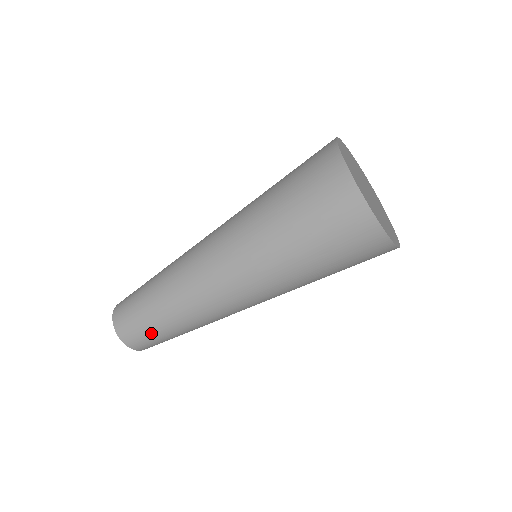
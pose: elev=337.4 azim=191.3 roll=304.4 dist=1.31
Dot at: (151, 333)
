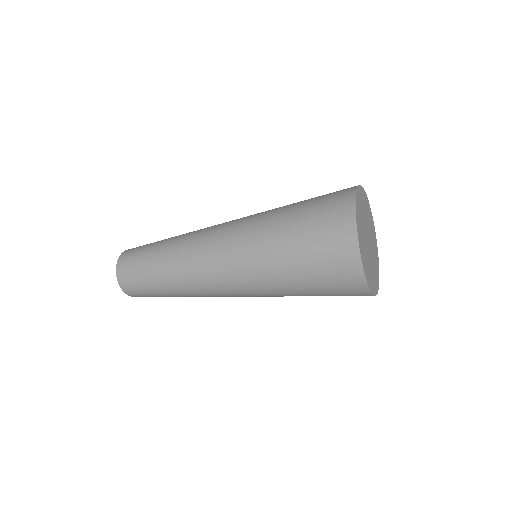
Dot at: (140, 264)
